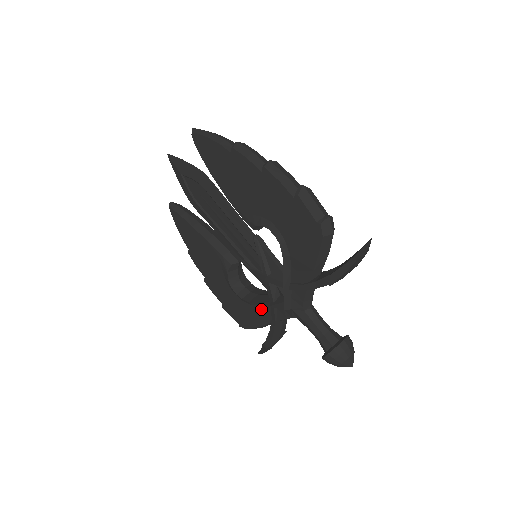
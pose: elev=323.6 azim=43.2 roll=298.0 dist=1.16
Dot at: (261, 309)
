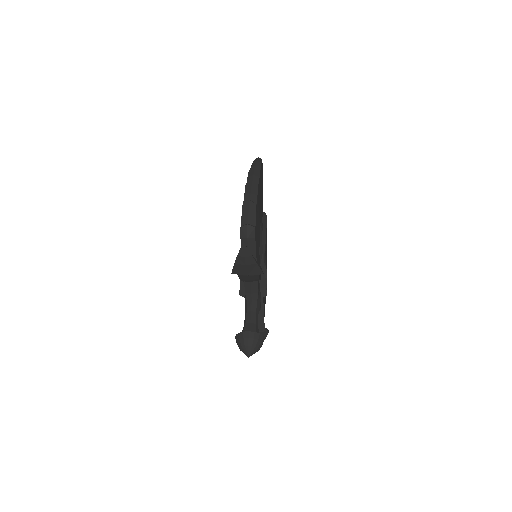
Dot at: occluded
